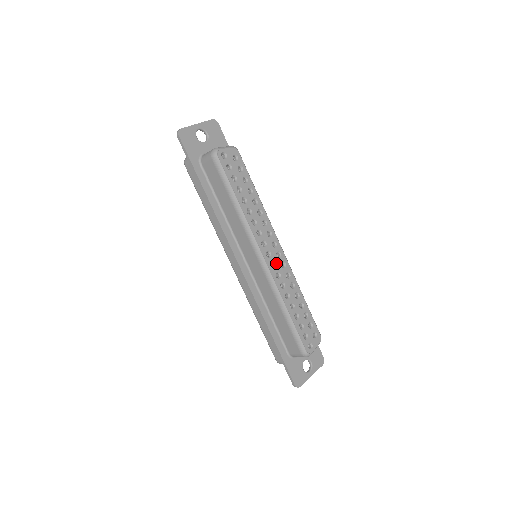
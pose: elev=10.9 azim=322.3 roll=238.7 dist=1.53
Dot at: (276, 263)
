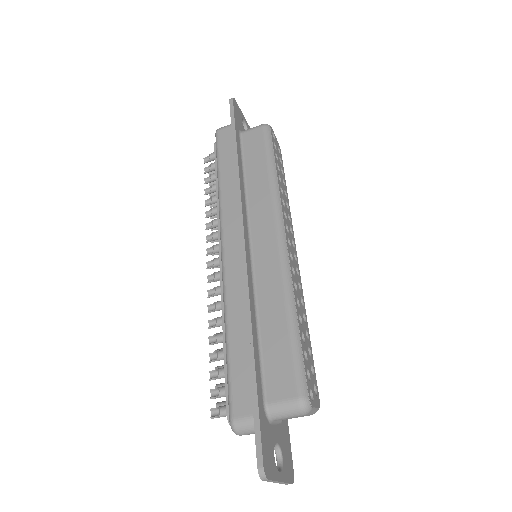
Dot at: (293, 259)
